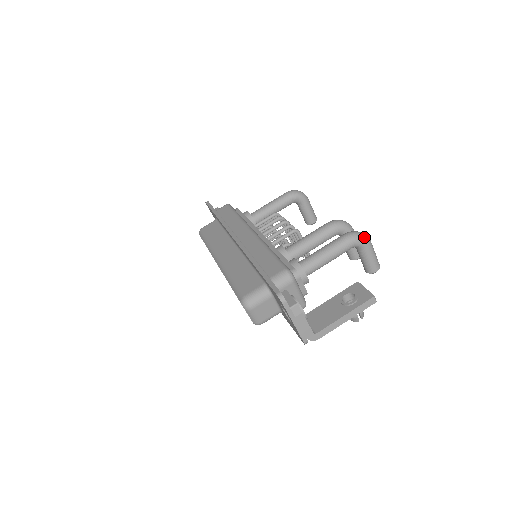
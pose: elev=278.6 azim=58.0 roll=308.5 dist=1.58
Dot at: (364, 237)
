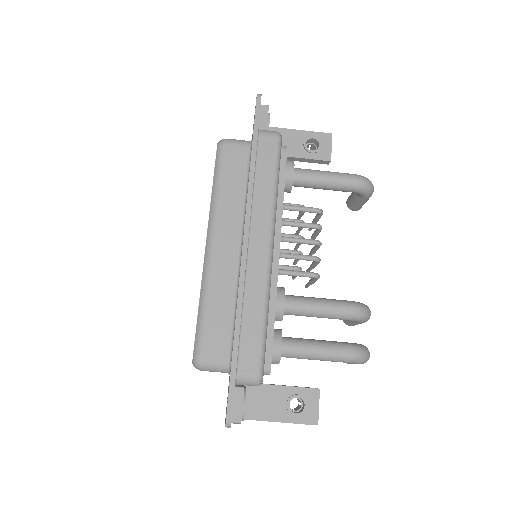
Dot at: (365, 361)
